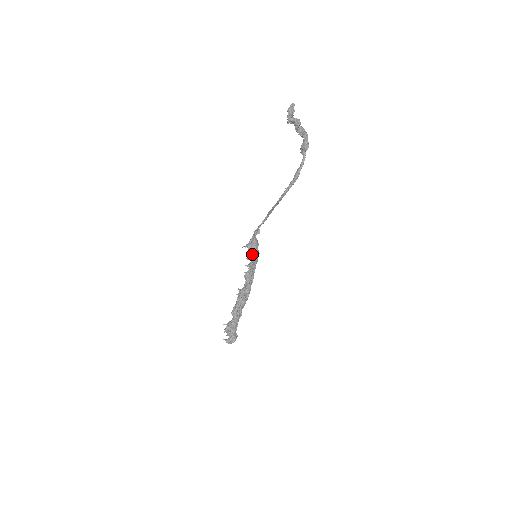
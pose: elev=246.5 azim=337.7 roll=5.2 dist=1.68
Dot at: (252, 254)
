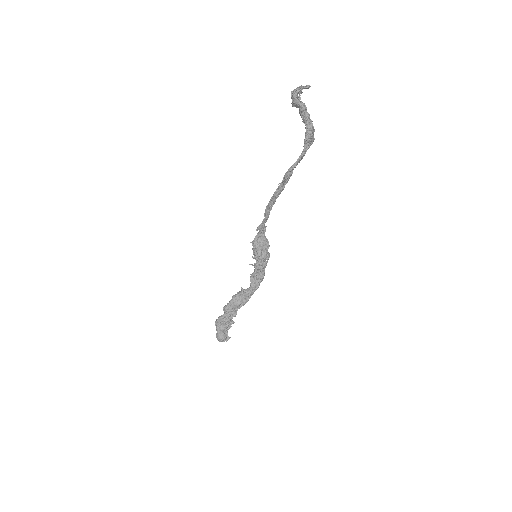
Dot at: (255, 253)
